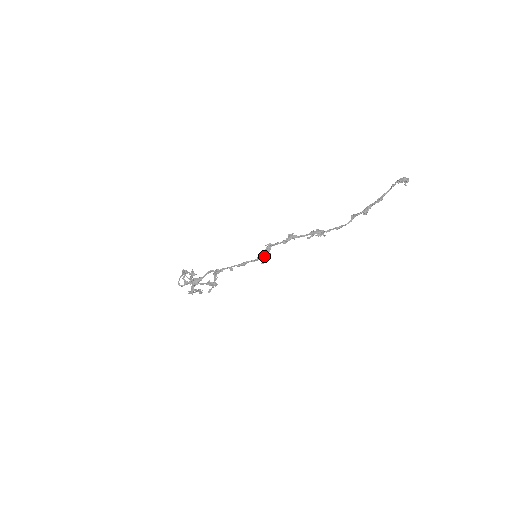
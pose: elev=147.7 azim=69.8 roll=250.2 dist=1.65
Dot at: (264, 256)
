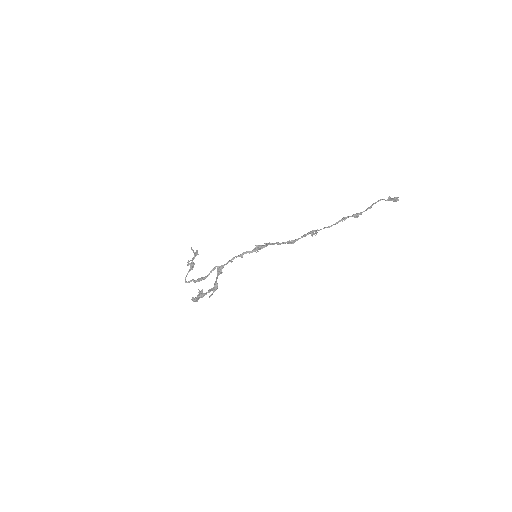
Dot at: (260, 248)
